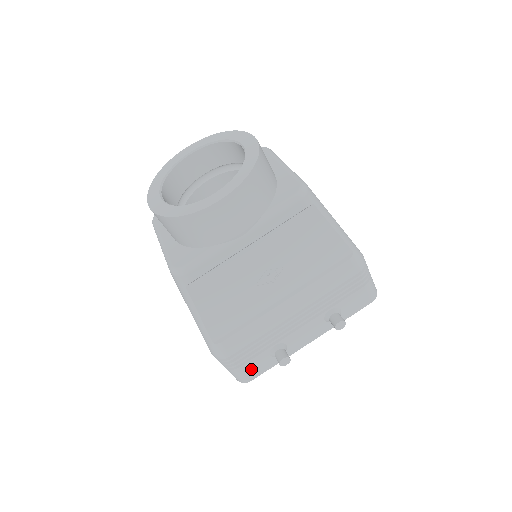
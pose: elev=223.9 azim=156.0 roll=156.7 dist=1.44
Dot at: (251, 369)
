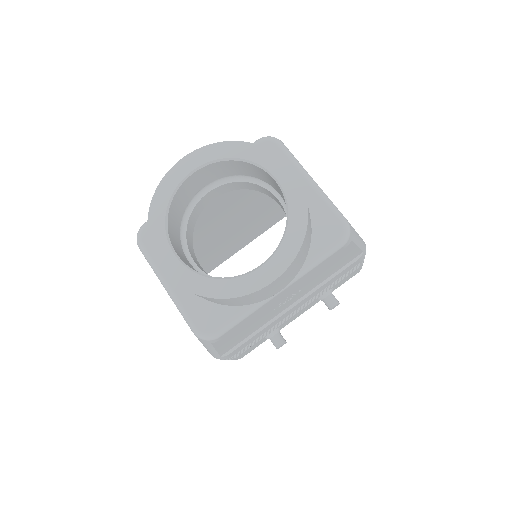
Dot at: (246, 352)
